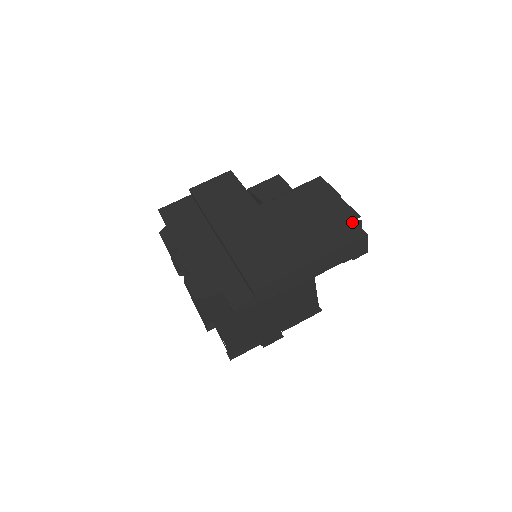
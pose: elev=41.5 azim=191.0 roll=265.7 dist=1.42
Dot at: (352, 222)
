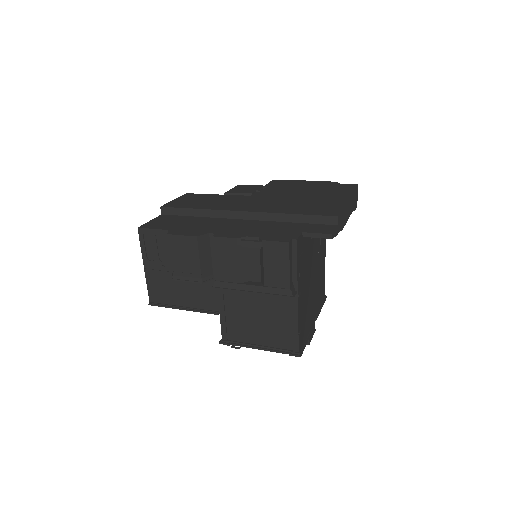
Dot at: (338, 184)
